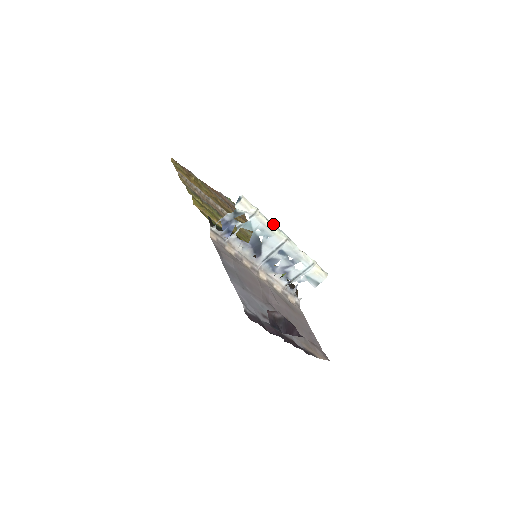
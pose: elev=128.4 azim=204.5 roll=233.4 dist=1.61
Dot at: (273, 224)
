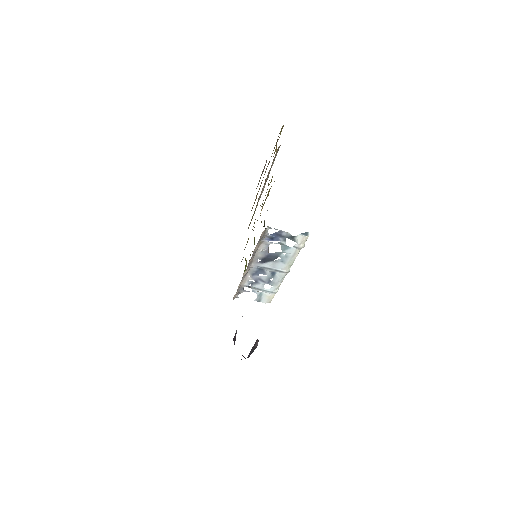
Dot at: occluded
